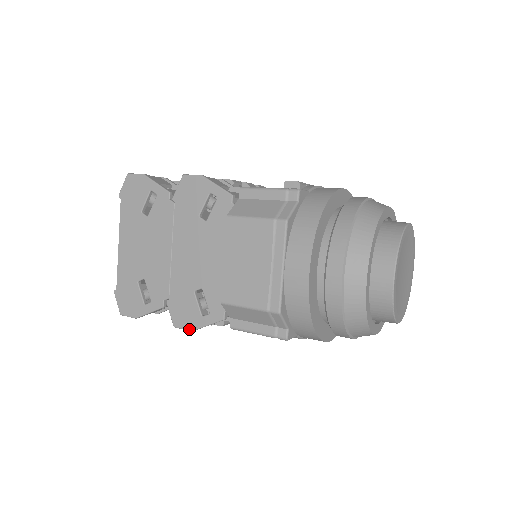
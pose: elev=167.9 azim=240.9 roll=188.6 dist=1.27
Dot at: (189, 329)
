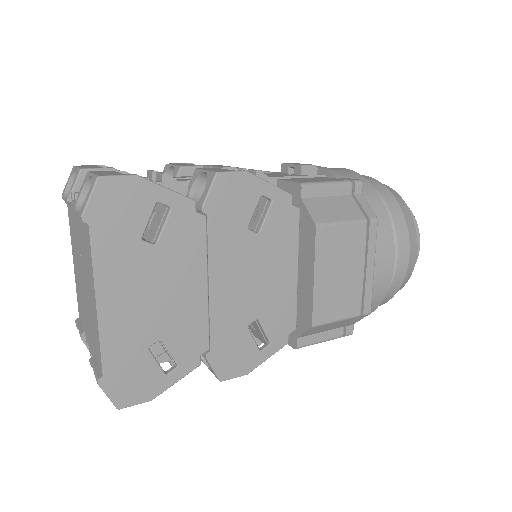
Dot at: (244, 374)
